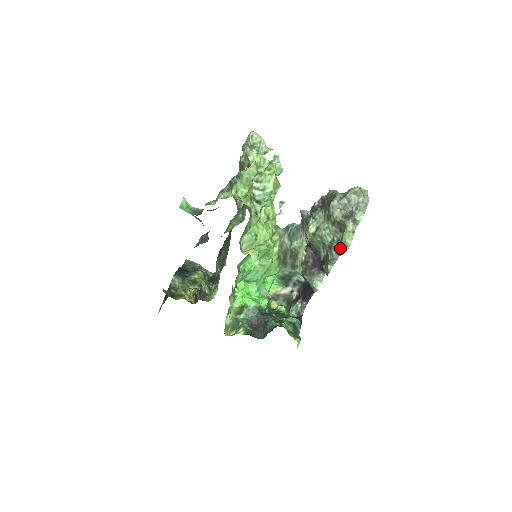
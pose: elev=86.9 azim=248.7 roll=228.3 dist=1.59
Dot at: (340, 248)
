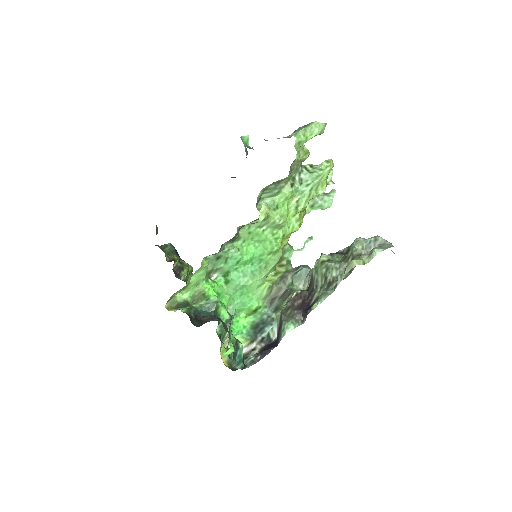
Dot at: occluded
